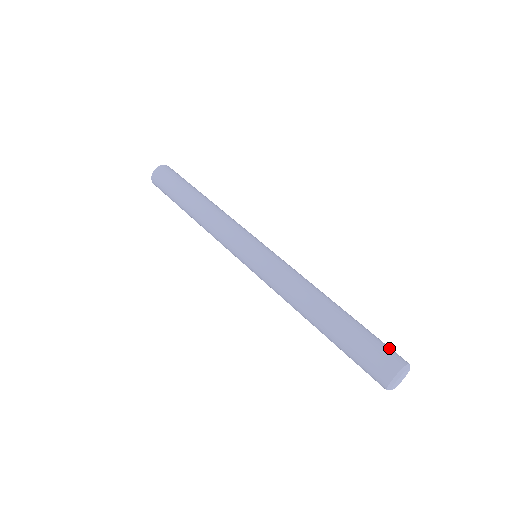
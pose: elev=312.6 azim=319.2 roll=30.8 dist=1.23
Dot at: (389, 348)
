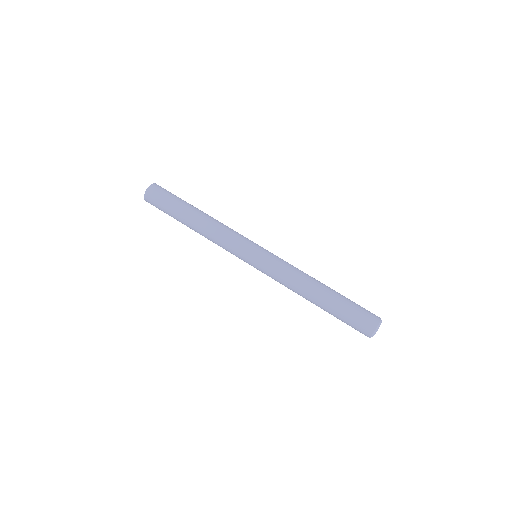
Dot at: (366, 314)
